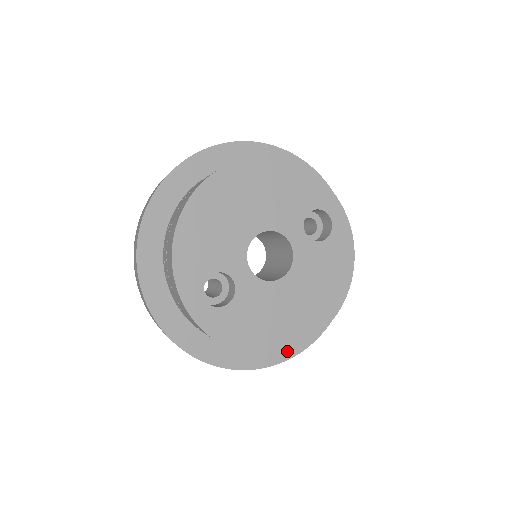
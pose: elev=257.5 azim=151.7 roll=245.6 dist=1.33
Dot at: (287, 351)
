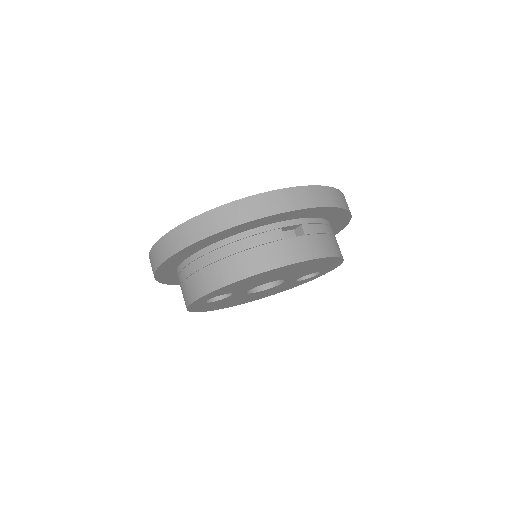
Dot at: occluded
